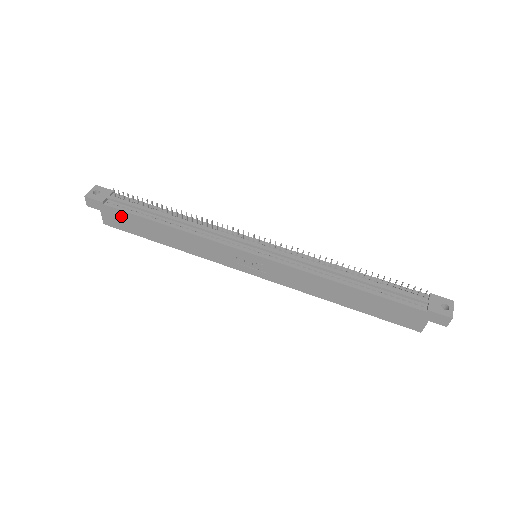
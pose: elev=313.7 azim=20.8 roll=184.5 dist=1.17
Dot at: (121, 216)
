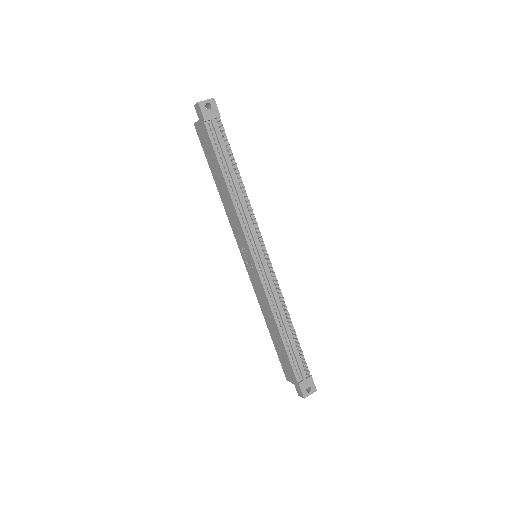
Dot at: (208, 141)
